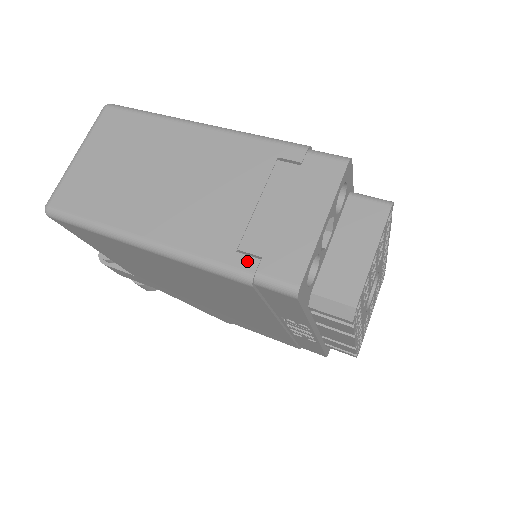
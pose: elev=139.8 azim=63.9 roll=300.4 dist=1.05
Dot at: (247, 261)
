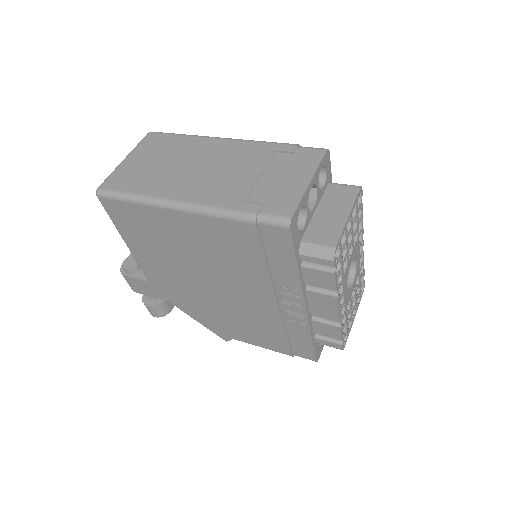
Dot at: (252, 206)
